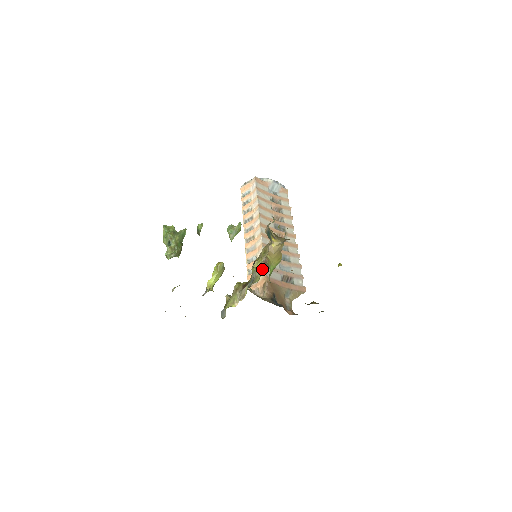
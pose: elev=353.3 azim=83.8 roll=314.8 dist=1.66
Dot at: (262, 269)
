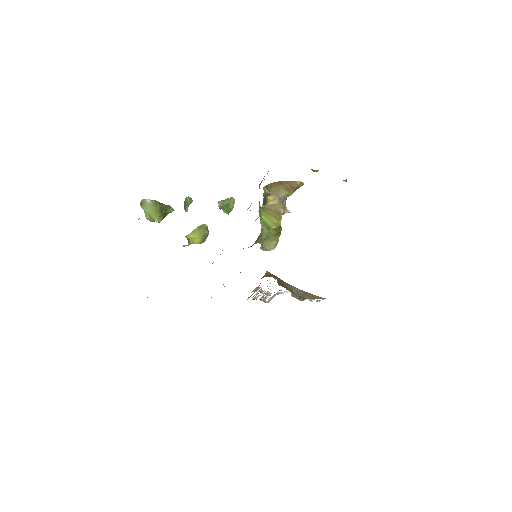
Dot at: occluded
